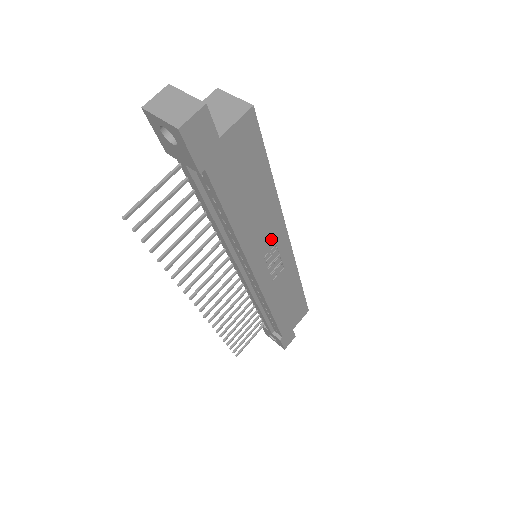
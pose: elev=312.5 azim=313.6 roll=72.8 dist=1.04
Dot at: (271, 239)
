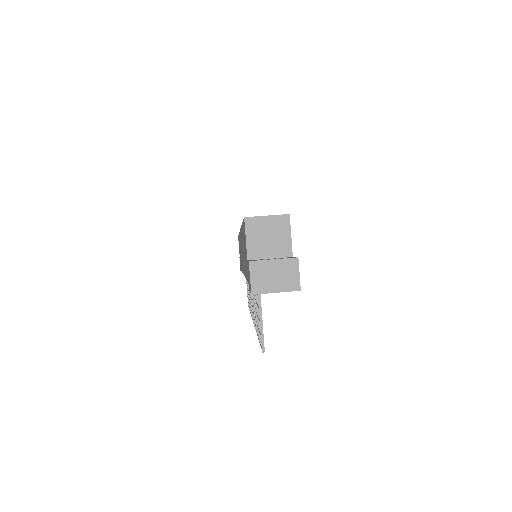
Dot at: occluded
